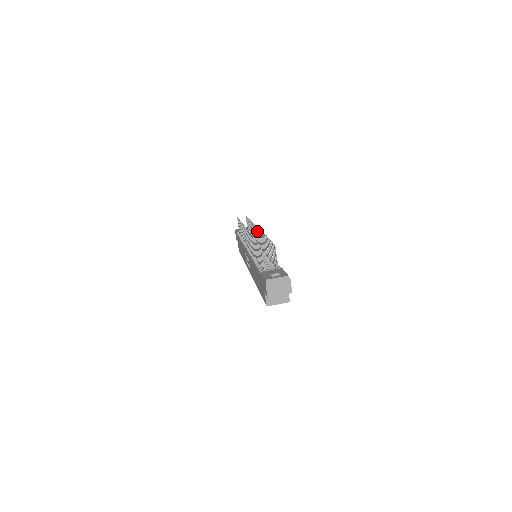
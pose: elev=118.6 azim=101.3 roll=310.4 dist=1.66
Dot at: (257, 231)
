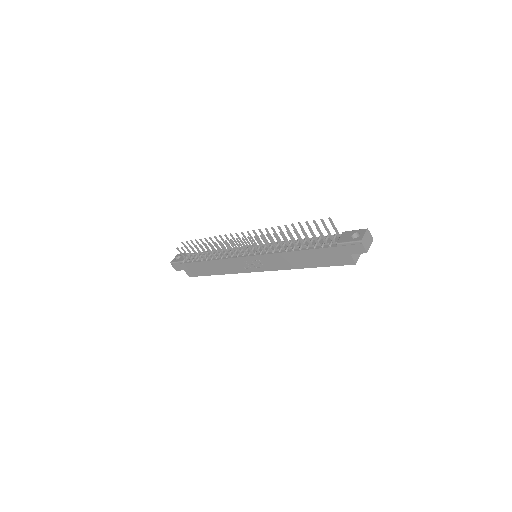
Dot at: (245, 236)
